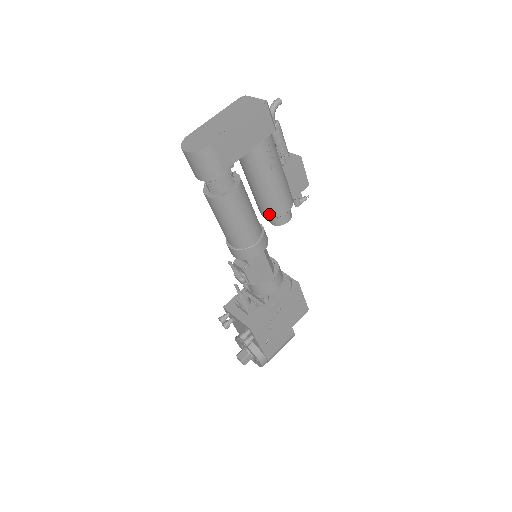
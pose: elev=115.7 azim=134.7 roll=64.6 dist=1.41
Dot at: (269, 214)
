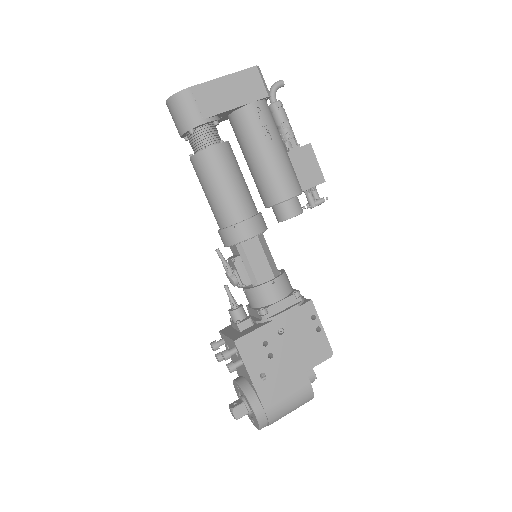
Dot at: (269, 200)
